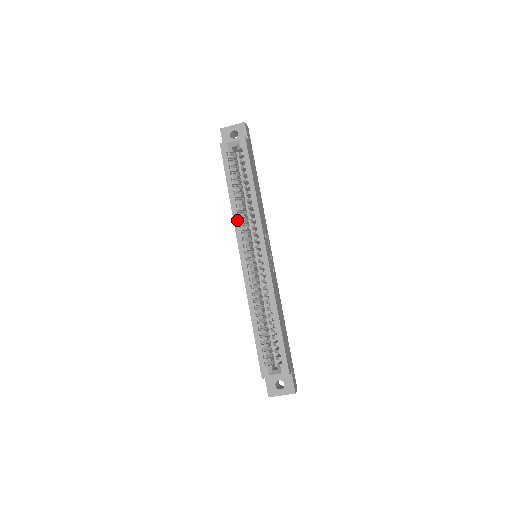
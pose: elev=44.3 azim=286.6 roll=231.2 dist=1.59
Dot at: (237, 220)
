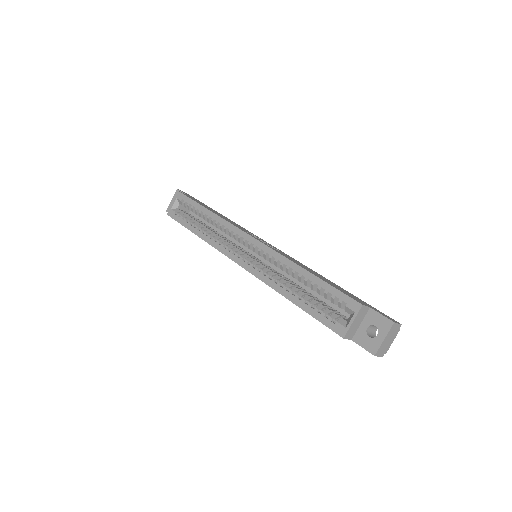
Dot at: (215, 243)
